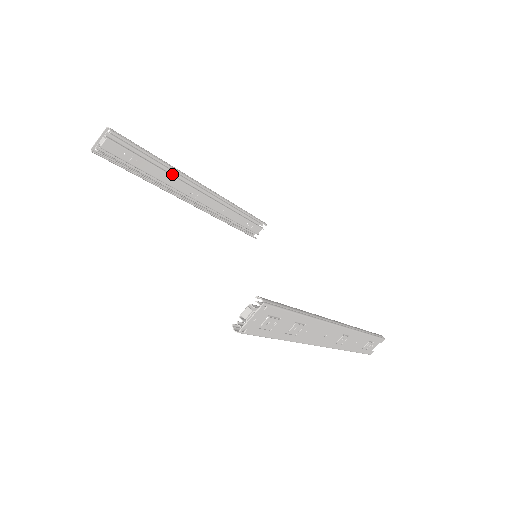
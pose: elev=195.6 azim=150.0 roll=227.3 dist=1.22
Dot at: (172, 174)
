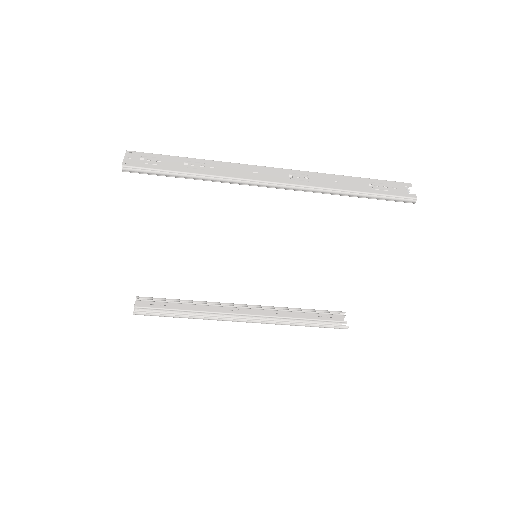
Dot at: (205, 307)
